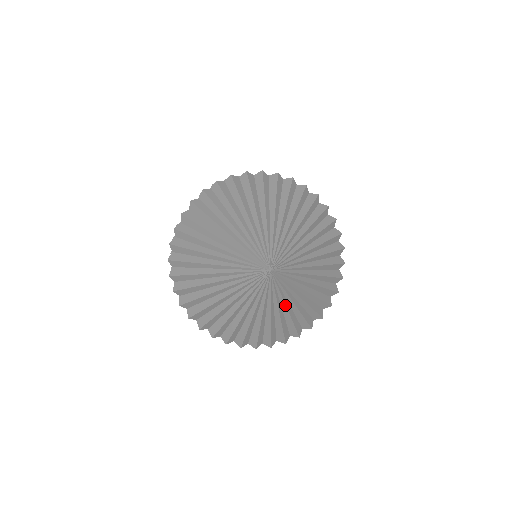
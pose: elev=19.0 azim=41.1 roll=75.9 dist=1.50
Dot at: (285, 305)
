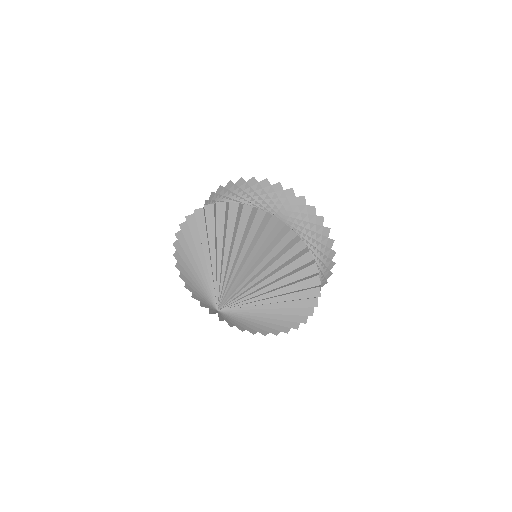
Dot at: occluded
